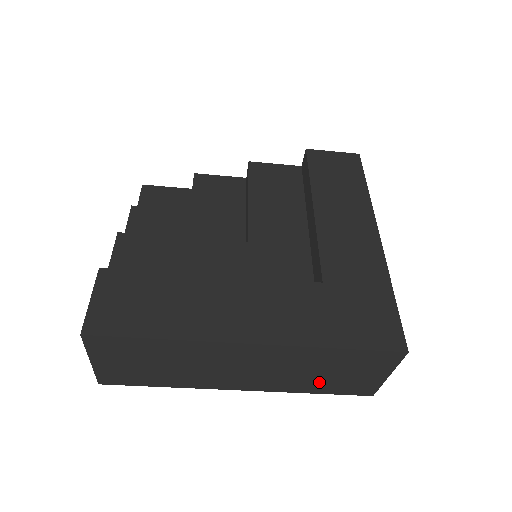
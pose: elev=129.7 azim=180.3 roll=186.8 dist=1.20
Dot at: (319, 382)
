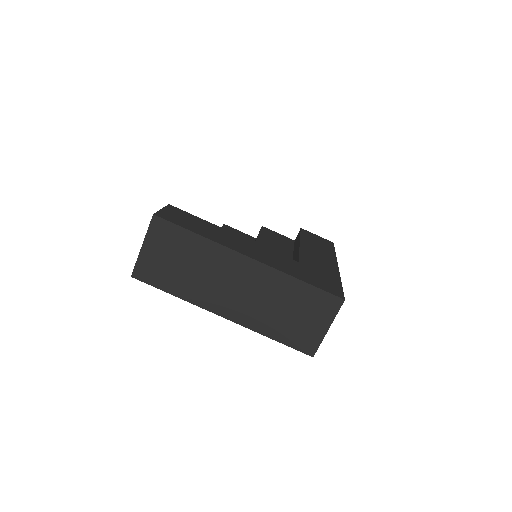
Dot at: (280, 323)
